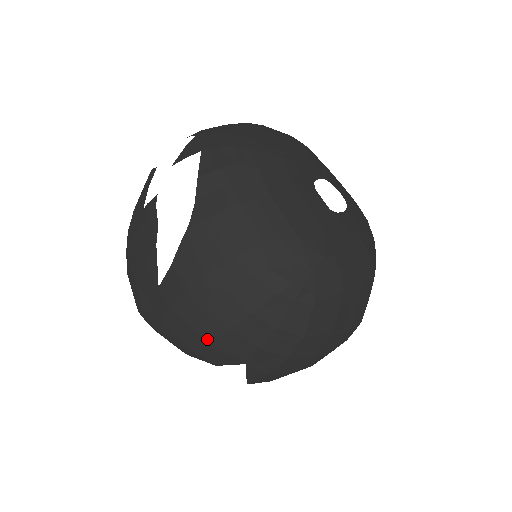
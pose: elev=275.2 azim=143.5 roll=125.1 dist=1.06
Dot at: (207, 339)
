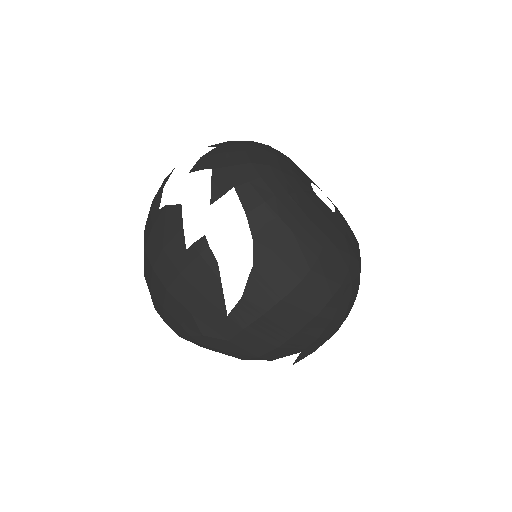
Dot at: (277, 345)
